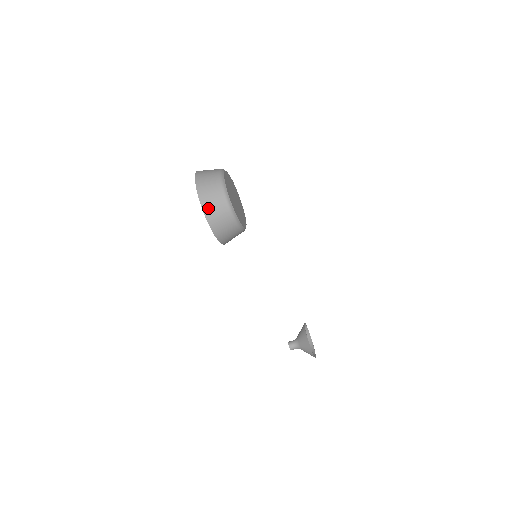
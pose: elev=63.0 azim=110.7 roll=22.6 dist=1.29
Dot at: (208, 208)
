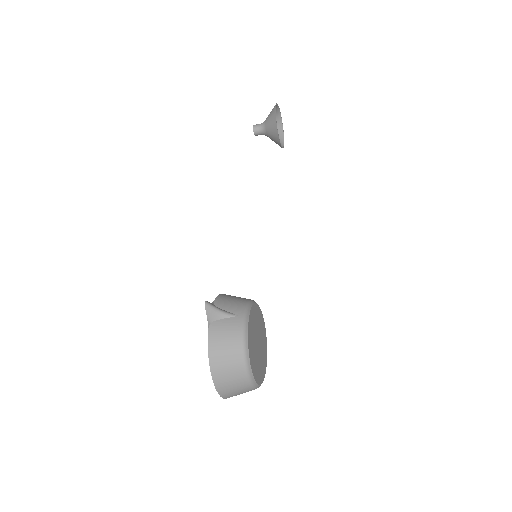
Dot at: occluded
